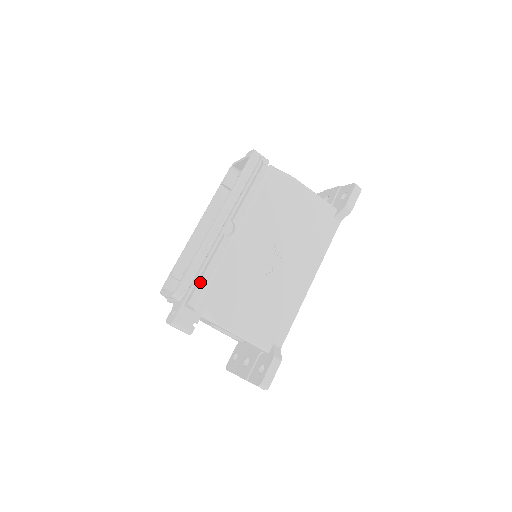
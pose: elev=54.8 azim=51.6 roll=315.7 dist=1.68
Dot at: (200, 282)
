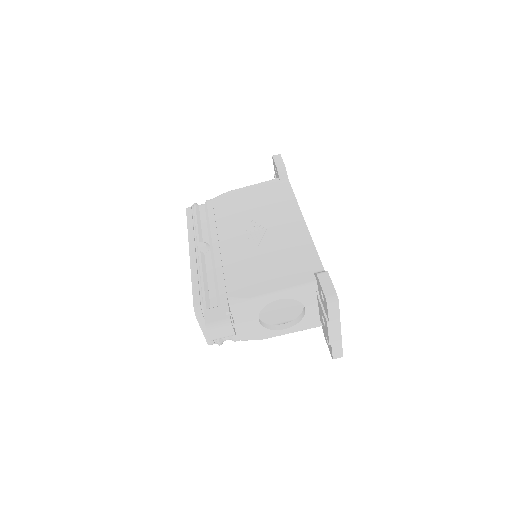
Dot at: (209, 289)
